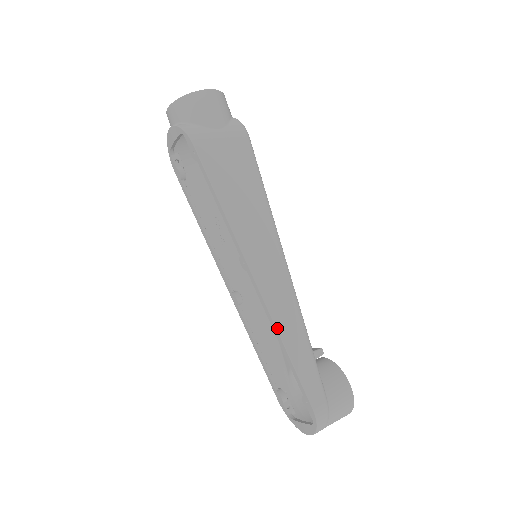
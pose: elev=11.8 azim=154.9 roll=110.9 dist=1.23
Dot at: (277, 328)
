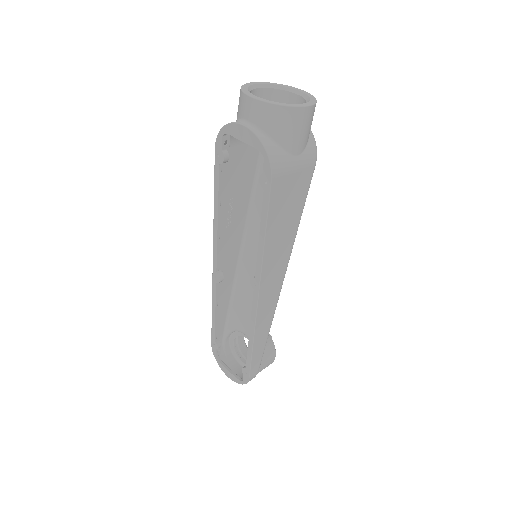
Dot at: (255, 333)
